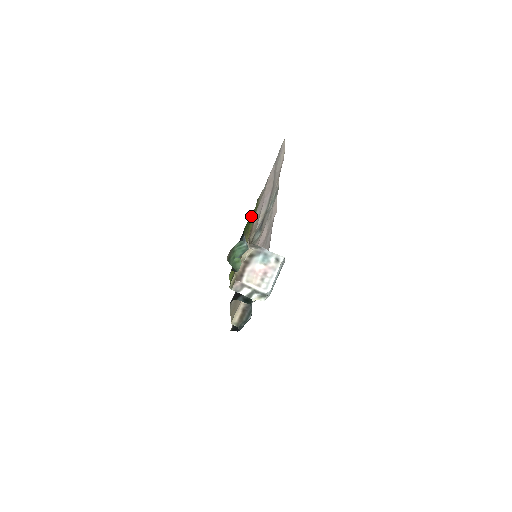
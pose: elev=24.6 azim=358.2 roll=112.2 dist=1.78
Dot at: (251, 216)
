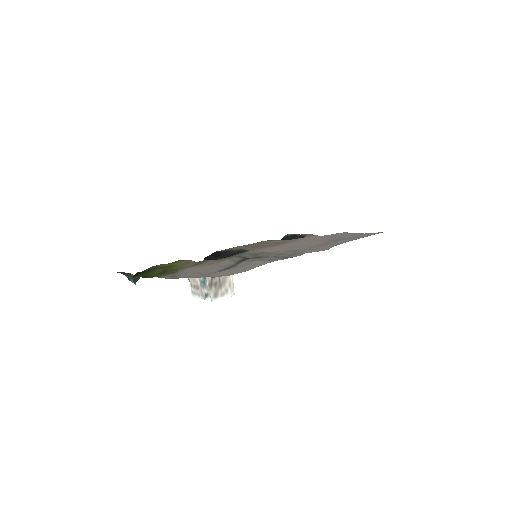
Dot at: (151, 275)
